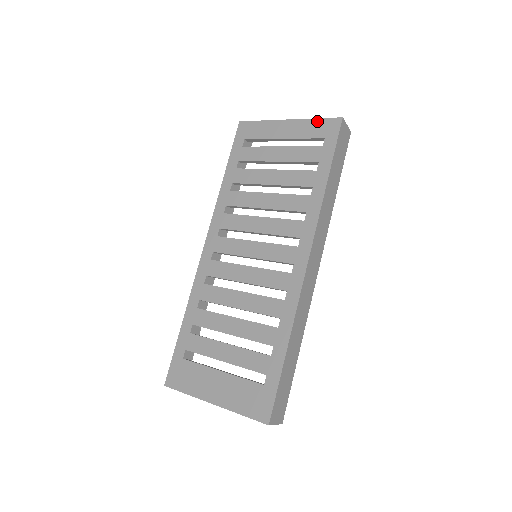
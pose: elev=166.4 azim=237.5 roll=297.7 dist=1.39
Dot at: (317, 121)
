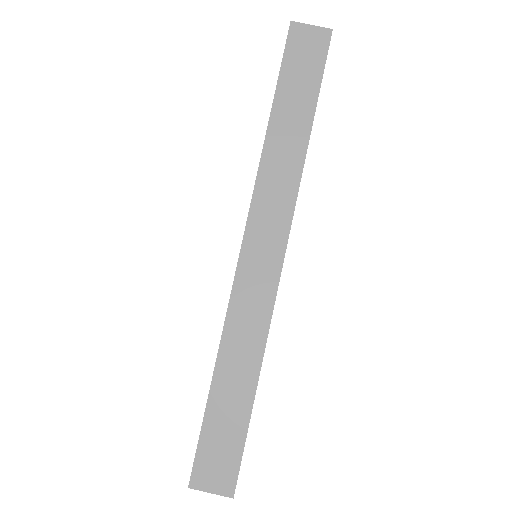
Dot at: occluded
